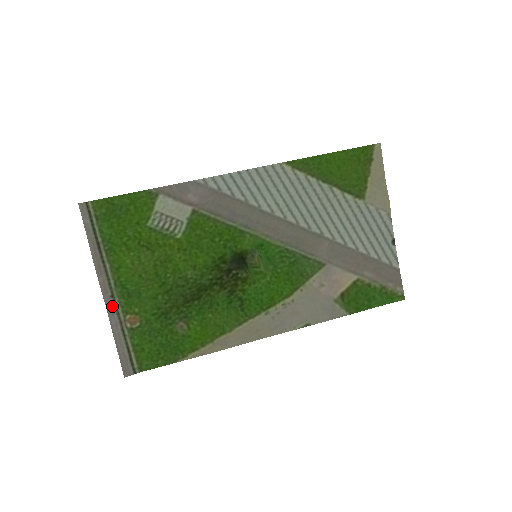
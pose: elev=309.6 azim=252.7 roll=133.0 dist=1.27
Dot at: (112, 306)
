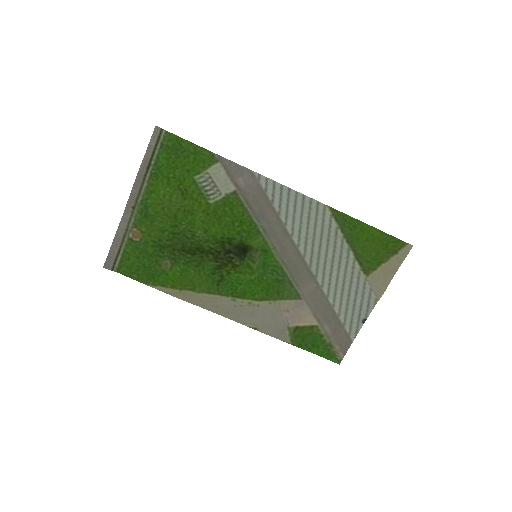
Dot at: (129, 214)
